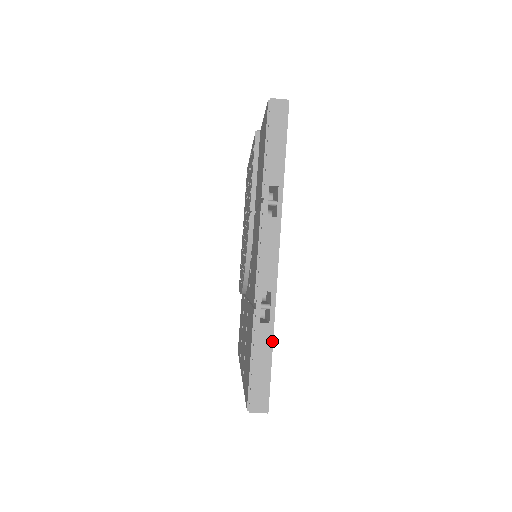
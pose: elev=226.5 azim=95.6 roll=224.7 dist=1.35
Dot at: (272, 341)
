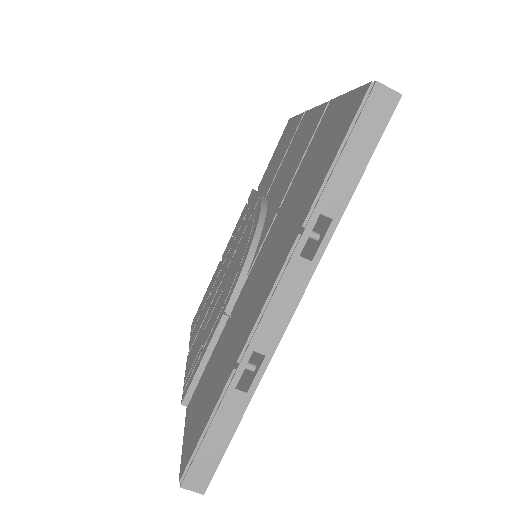
Dot at: occluded
